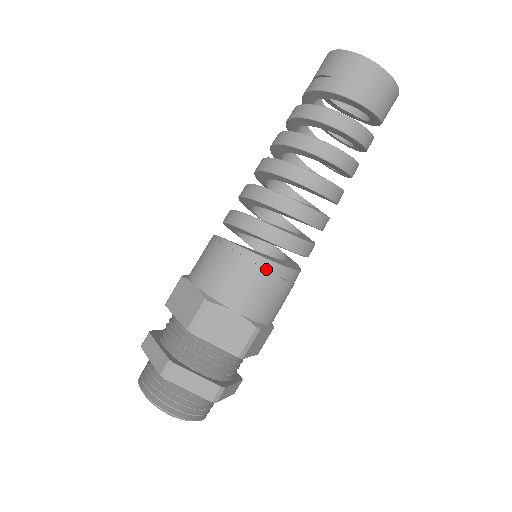
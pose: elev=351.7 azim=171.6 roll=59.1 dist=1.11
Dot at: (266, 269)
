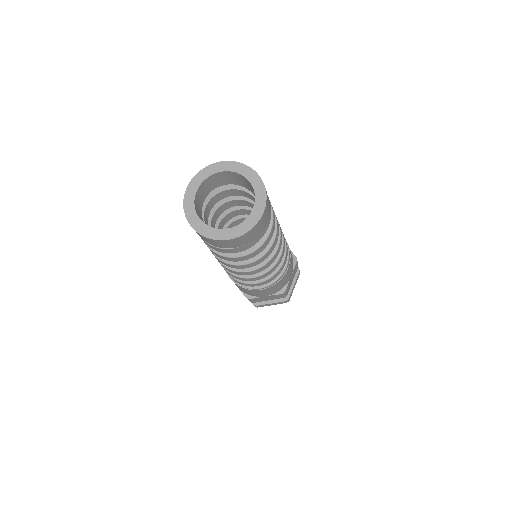
Dot at: (289, 265)
